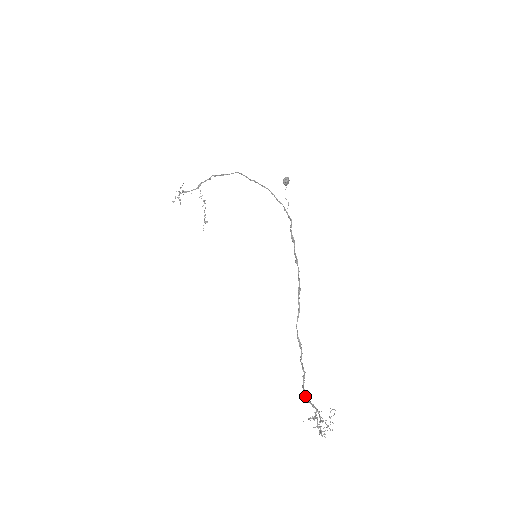
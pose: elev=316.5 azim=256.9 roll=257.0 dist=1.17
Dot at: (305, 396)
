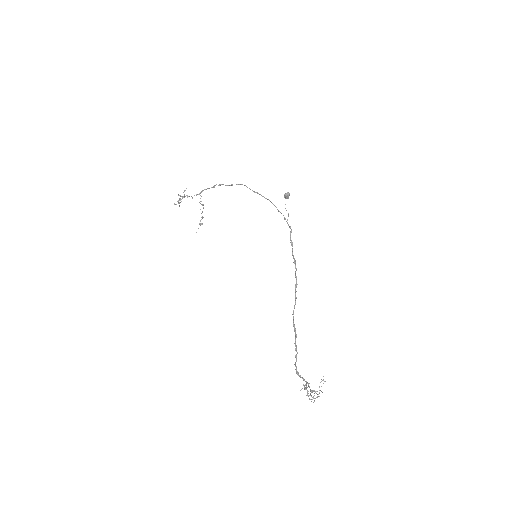
Dot at: (297, 372)
